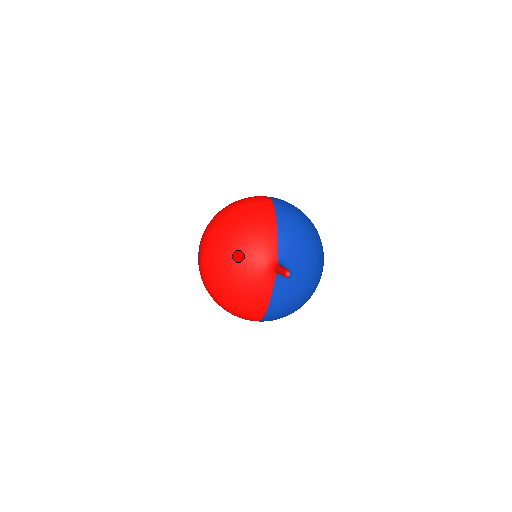
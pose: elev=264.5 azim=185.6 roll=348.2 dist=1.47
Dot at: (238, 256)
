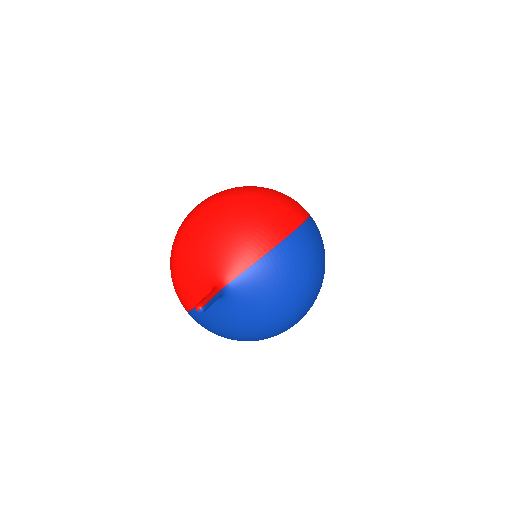
Dot at: (204, 242)
